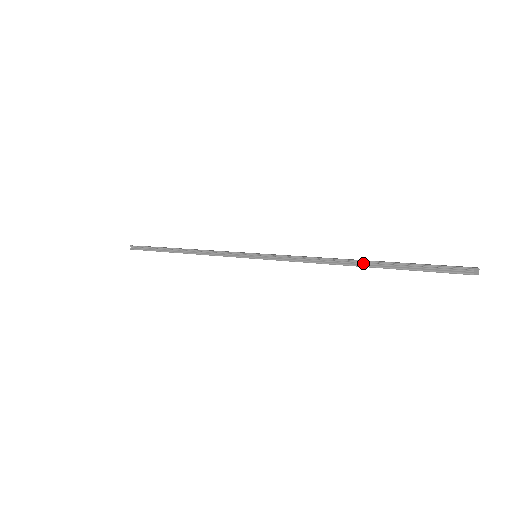
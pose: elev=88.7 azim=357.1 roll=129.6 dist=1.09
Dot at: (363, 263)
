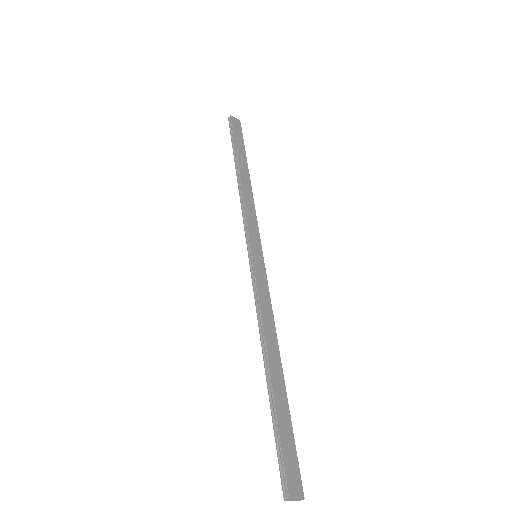
Dot at: (269, 378)
